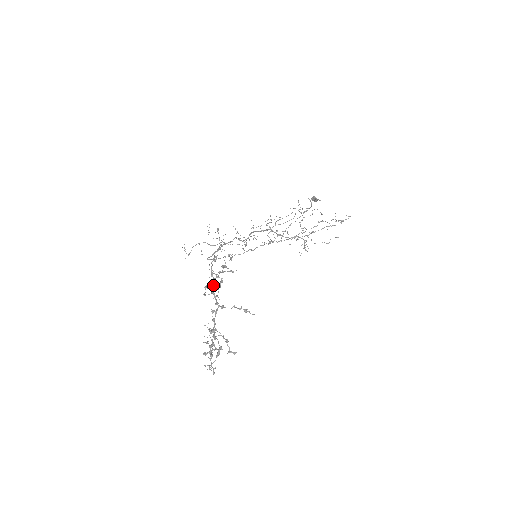
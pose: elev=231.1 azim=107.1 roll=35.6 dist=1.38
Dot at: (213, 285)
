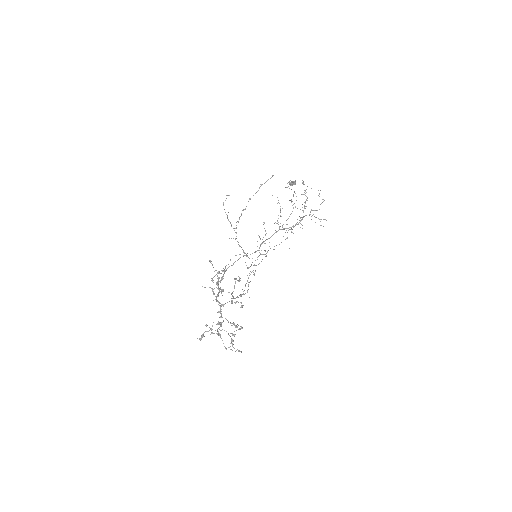
Dot at: (216, 296)
